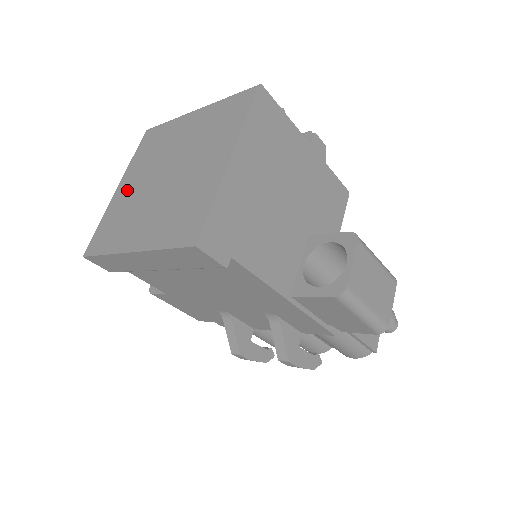
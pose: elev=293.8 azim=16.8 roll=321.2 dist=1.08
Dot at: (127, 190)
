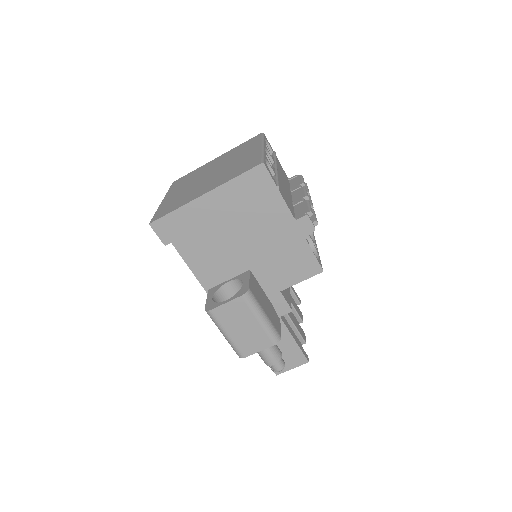
Dot at: (211, 164)
